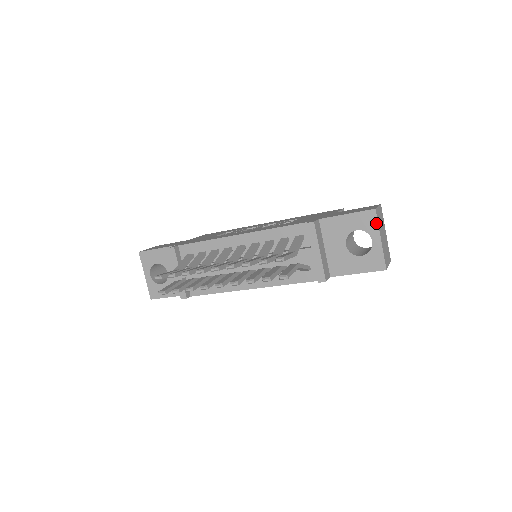
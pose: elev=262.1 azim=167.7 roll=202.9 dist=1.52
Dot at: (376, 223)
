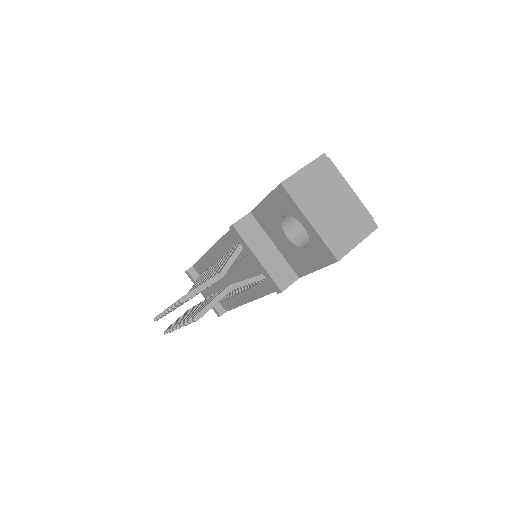
Dot at: (292, 202)
